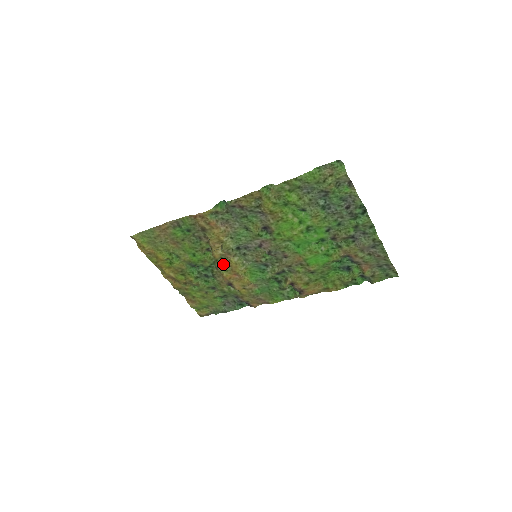
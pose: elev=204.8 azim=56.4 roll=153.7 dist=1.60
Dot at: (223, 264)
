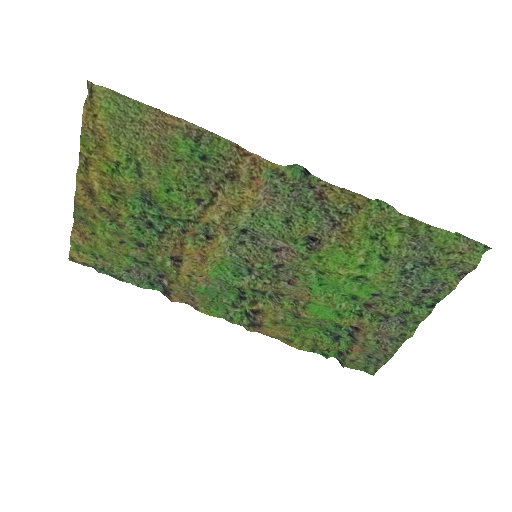
Dot at: (199, 232)
